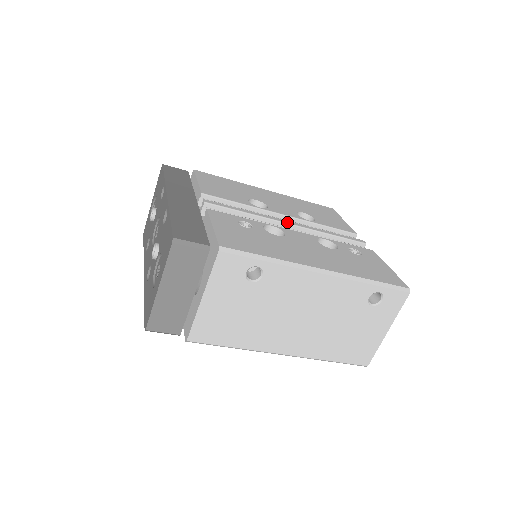
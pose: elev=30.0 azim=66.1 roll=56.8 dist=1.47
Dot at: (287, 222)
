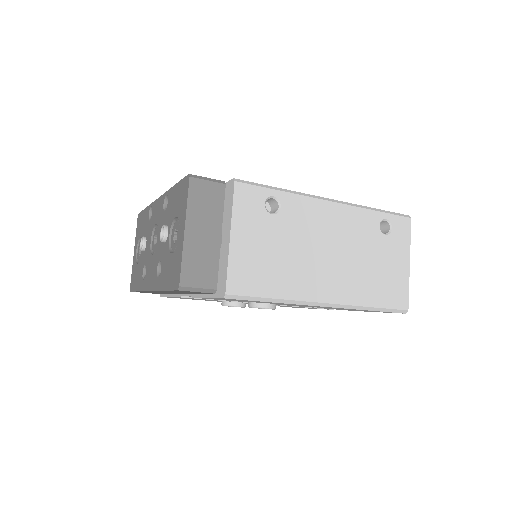
Dot at: occluded
